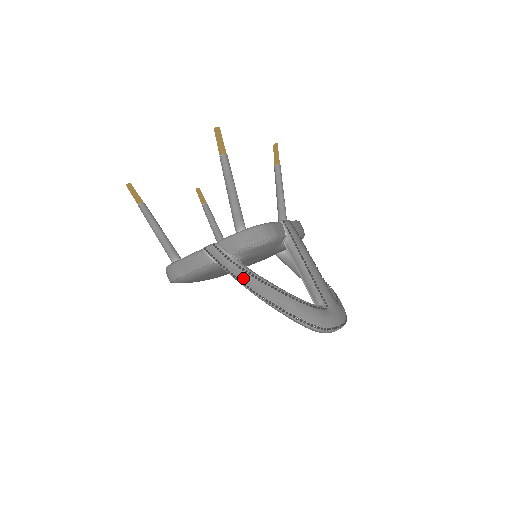
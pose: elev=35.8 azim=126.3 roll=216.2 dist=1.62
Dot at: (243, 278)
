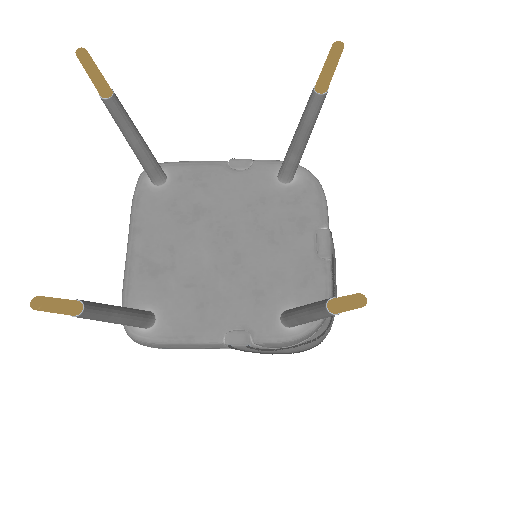
Dot at: occluded
